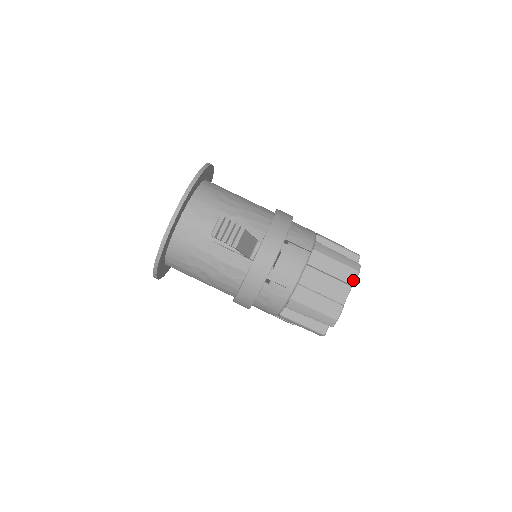
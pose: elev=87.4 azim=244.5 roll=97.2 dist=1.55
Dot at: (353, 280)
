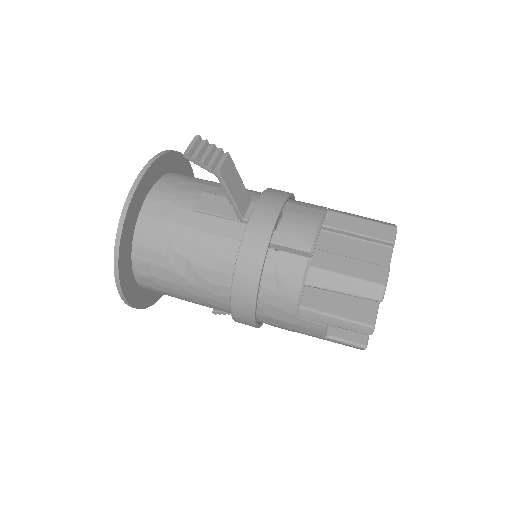
Dot at: (391, 237)
